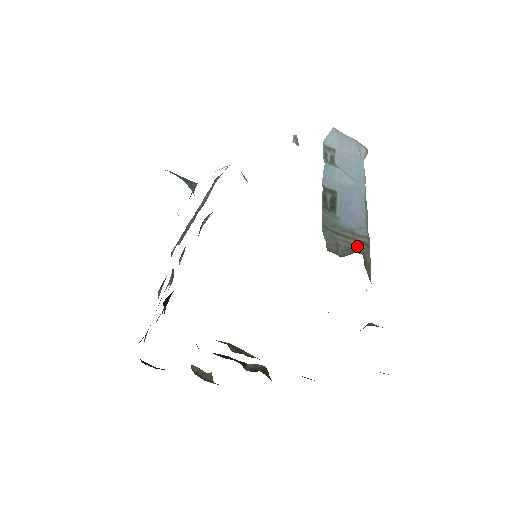
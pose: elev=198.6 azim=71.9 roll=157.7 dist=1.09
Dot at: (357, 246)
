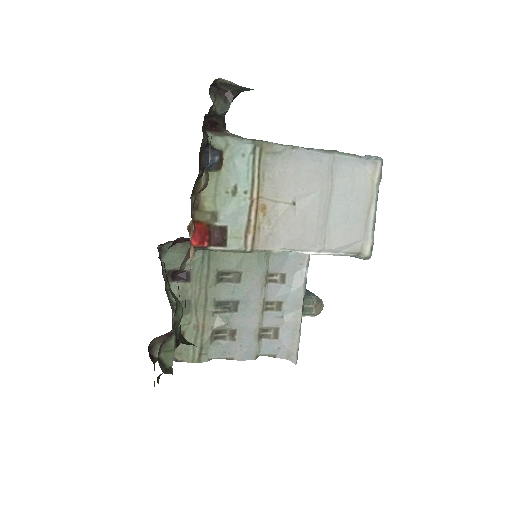
Dot at: occluded
